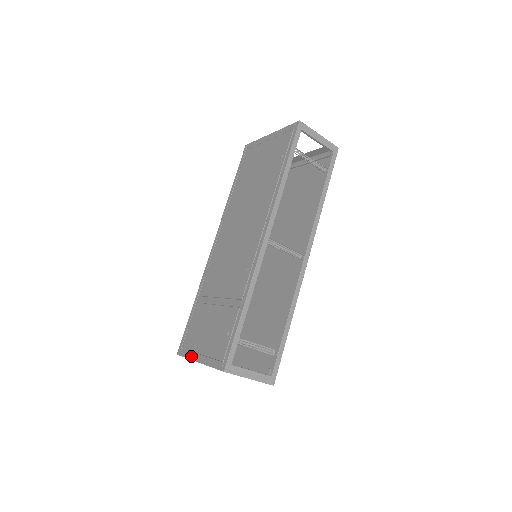
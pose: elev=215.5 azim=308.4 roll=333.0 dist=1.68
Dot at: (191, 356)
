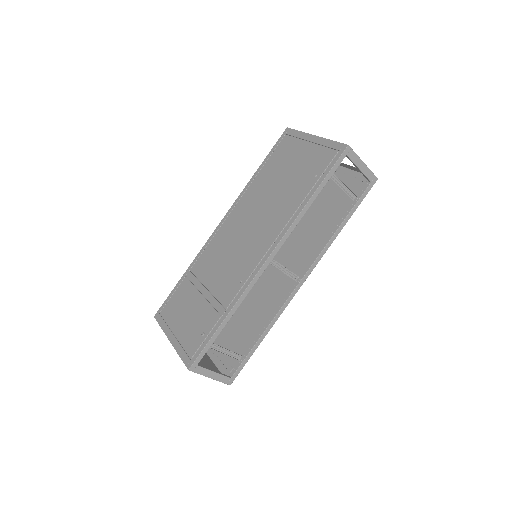
Dot at: (165, 330)
